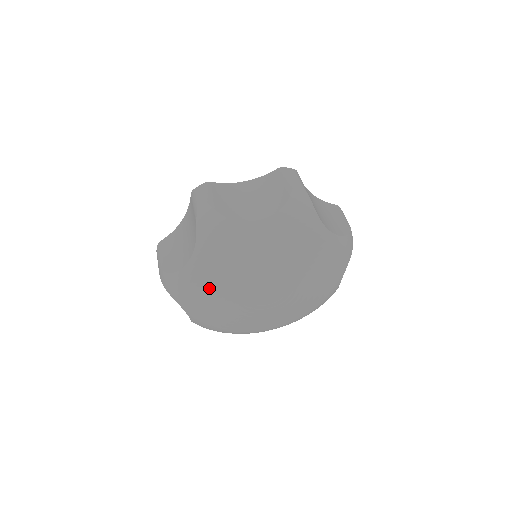
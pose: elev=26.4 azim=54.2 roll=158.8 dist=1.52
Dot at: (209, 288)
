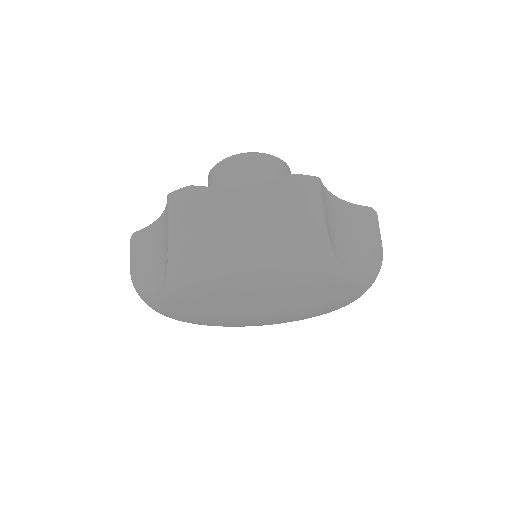
Dot at: (207, 323)
